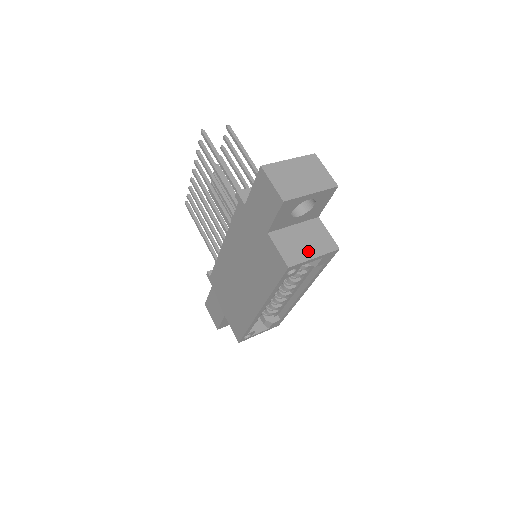
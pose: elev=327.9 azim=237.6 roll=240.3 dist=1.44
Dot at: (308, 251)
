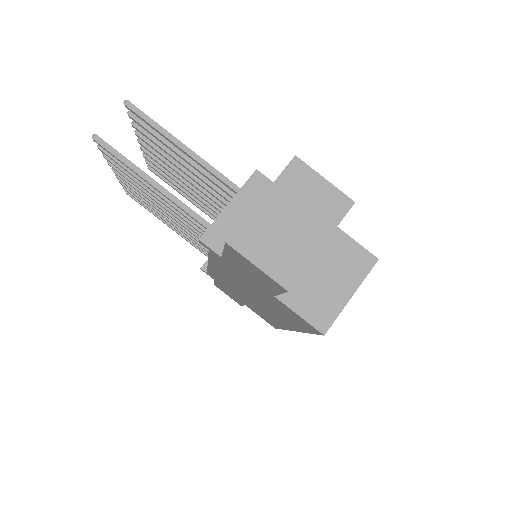
Dot at: (339, 291)
